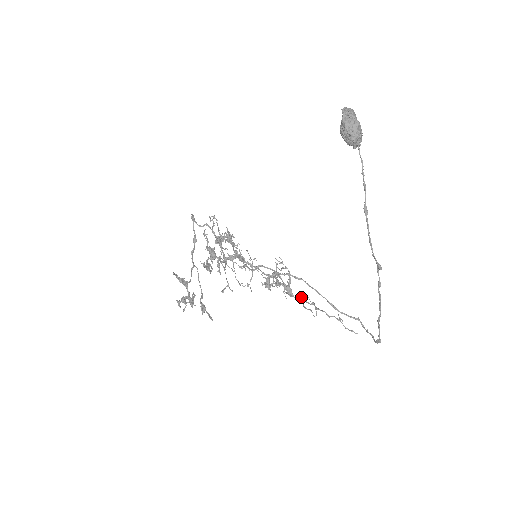
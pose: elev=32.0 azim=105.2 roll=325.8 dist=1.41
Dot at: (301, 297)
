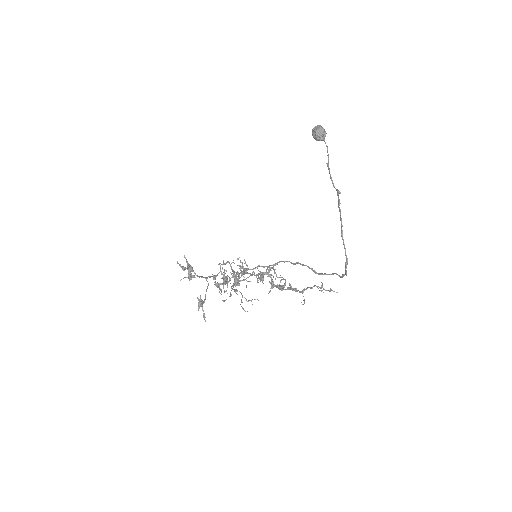
Dot at: (289, 284)
